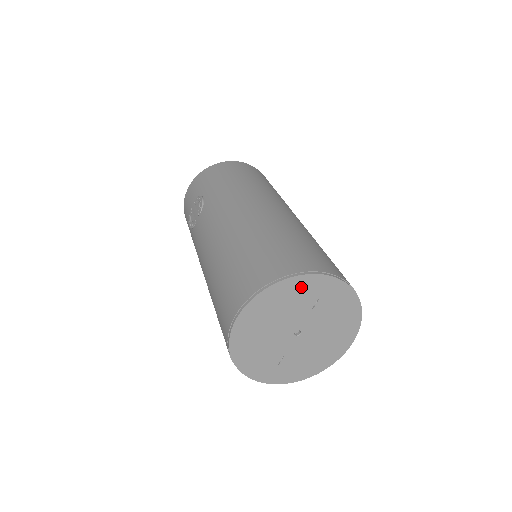
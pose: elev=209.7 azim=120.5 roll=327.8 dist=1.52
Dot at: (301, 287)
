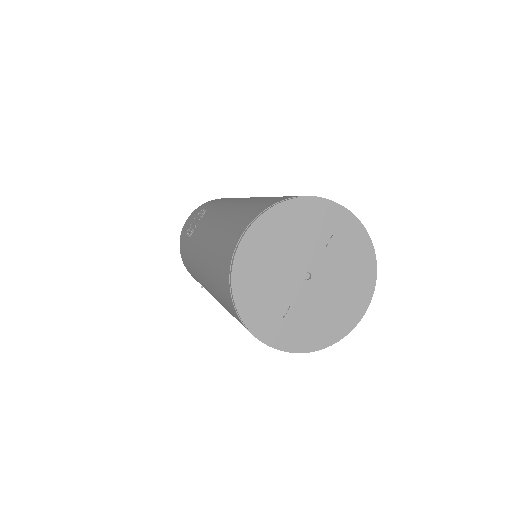
Dot at: (316, 213)
